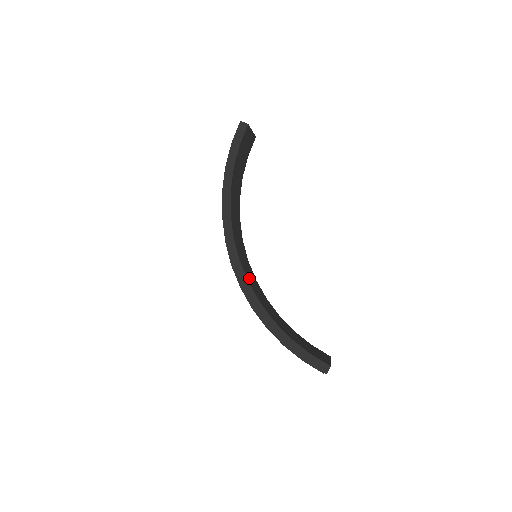
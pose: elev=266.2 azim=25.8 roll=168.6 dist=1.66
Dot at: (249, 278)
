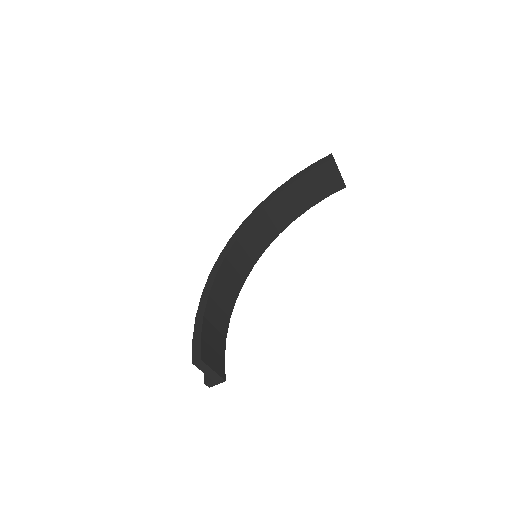
Dot at: (232, 261)
